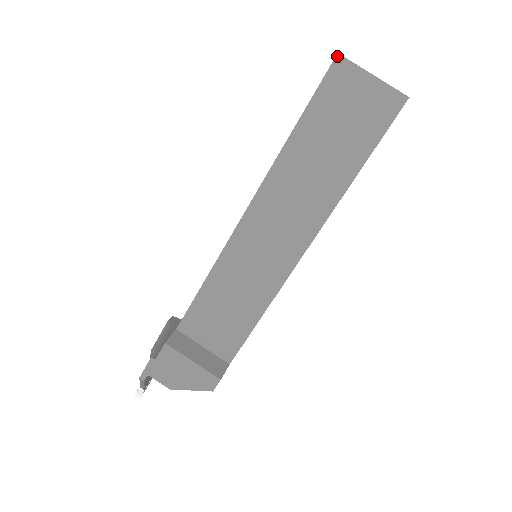
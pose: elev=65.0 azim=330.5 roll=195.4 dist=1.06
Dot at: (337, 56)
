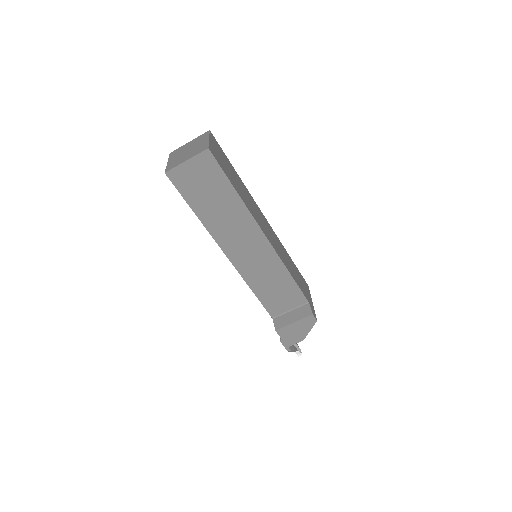
Dot at: (166, 174)
